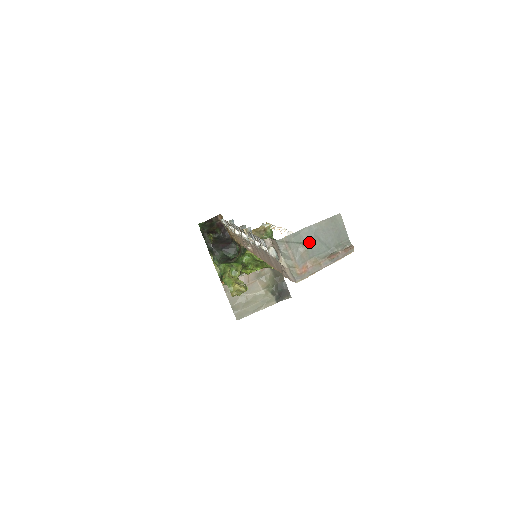
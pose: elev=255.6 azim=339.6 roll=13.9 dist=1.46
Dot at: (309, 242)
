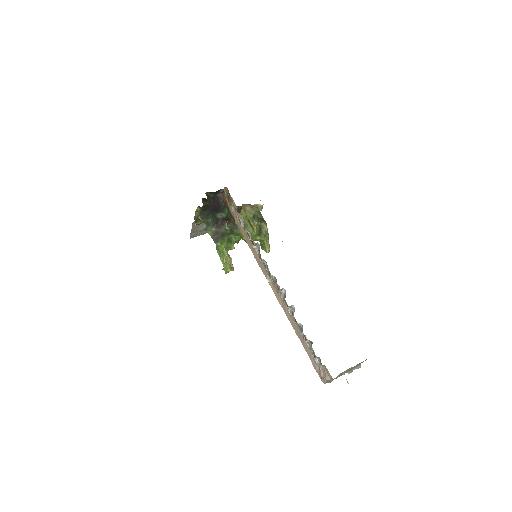
Dot at: occluded
